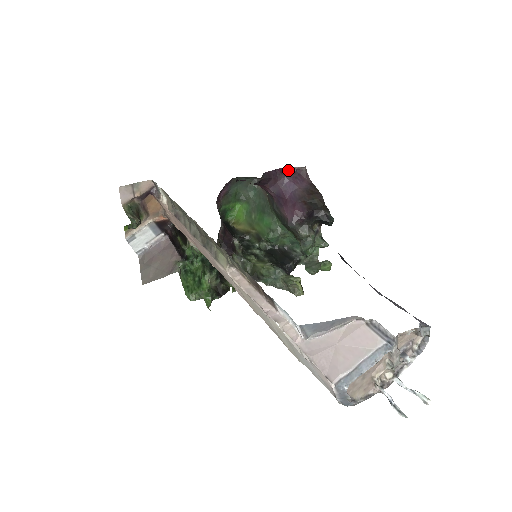
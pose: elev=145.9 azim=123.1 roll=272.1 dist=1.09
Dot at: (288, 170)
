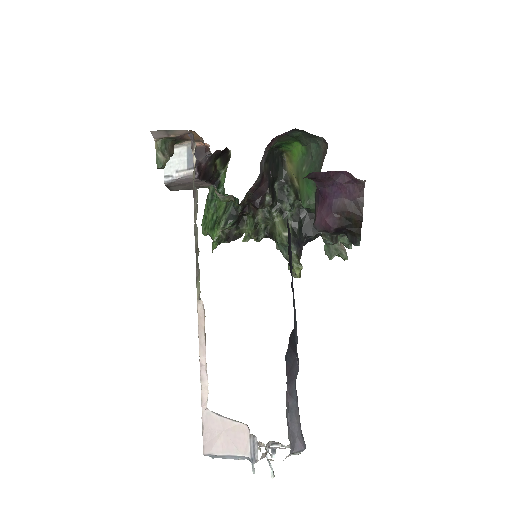
Dot at: (344, 174)
